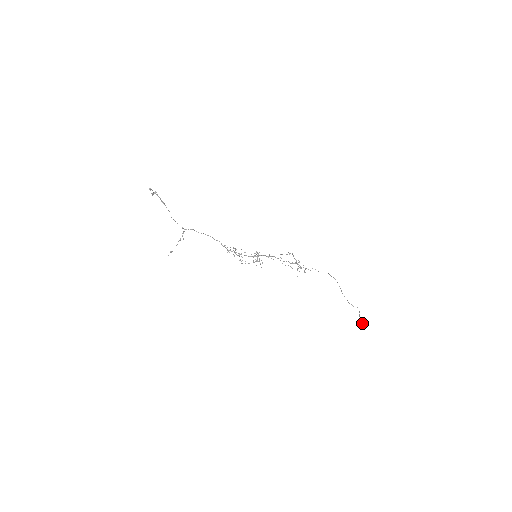
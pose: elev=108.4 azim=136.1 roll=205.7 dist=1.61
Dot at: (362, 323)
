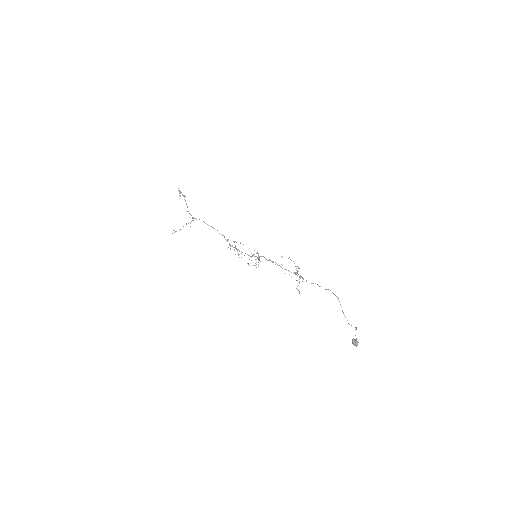
Dot at: (356, 339)
